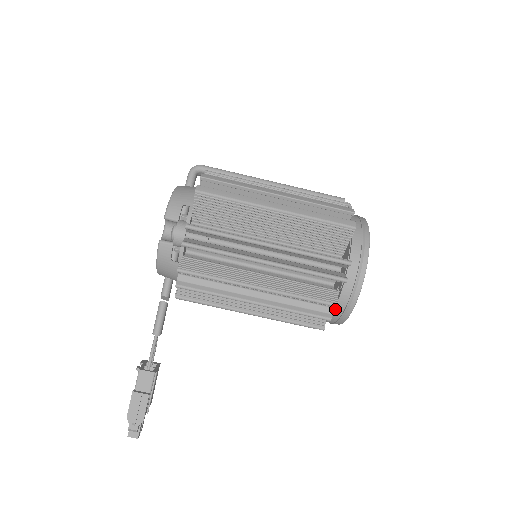
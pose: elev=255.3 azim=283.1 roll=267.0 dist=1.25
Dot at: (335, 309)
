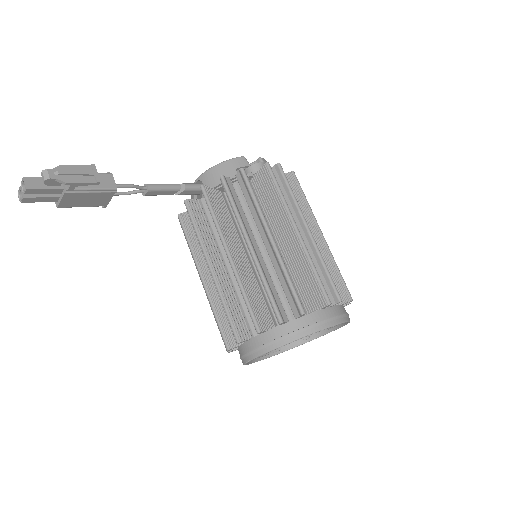
Dot at: (291, 322)
